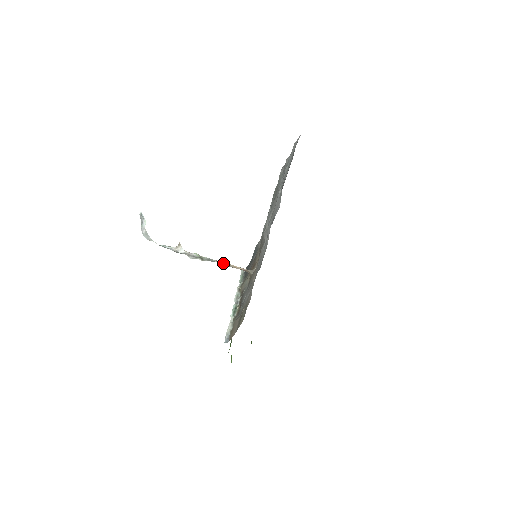
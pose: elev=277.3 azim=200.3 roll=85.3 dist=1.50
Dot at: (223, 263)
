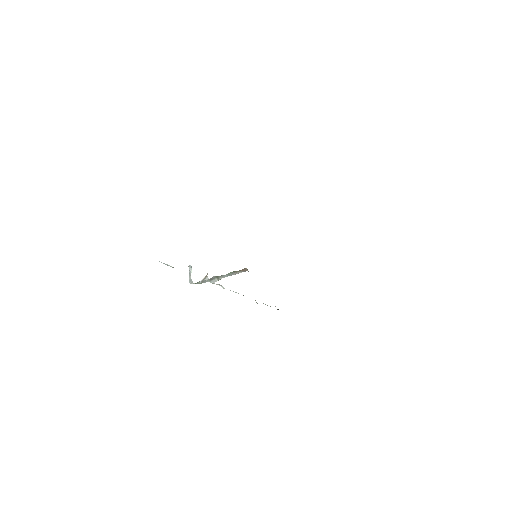
Dot at: (230, 273)
